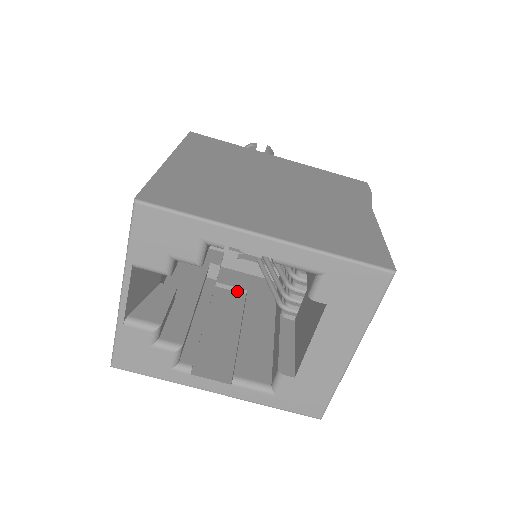
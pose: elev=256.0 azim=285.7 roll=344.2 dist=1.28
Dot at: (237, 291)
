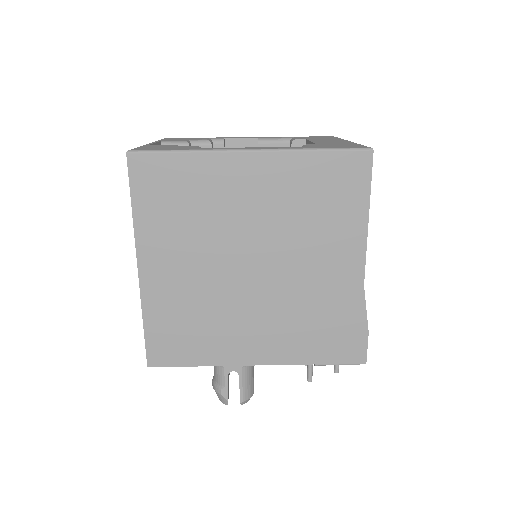
Dot at: occluded
